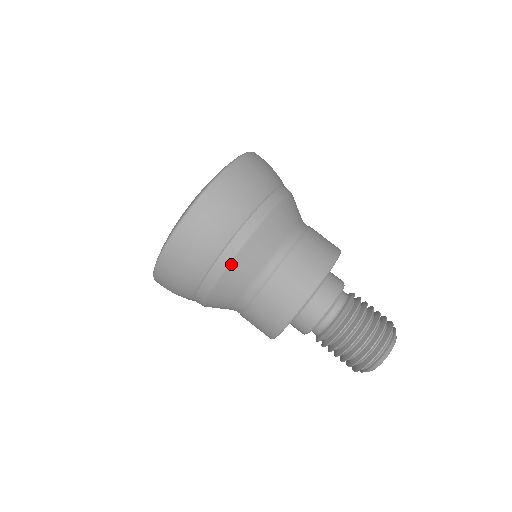
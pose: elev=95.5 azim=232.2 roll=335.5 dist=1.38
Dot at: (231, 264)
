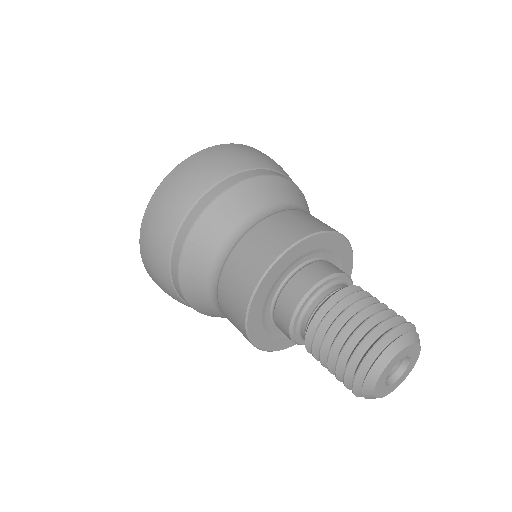
Dot at: (245, 182)
